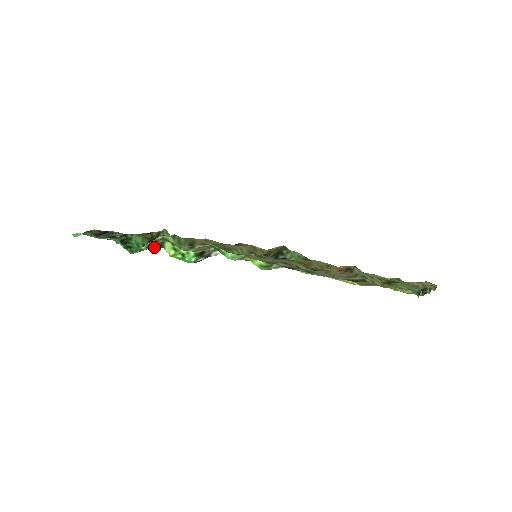
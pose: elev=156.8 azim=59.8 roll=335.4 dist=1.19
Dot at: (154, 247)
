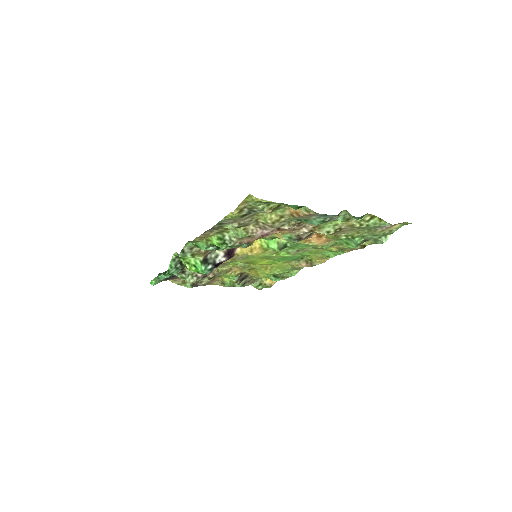
Dot at: (180, 268)
